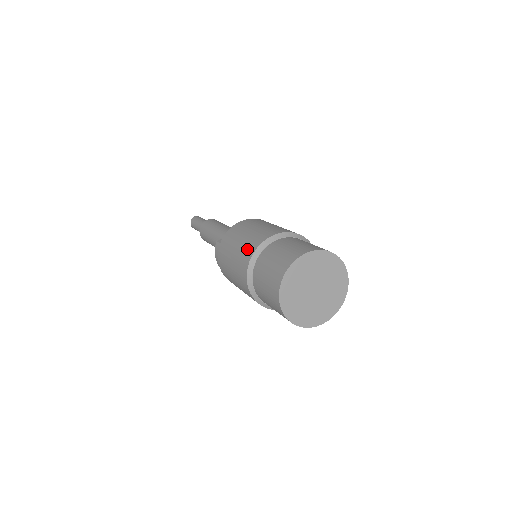
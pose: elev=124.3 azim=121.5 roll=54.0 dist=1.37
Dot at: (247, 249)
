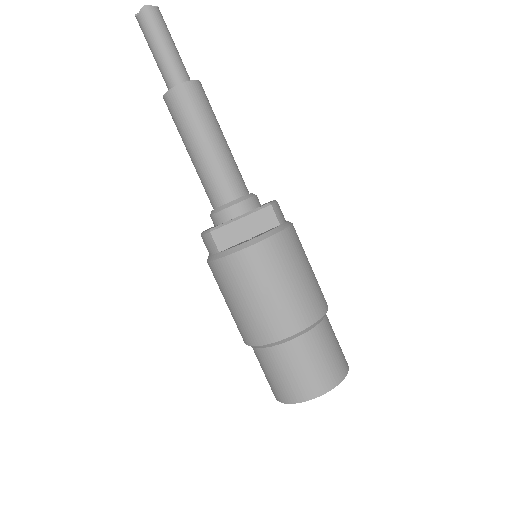
Dot at: (259, 329)
